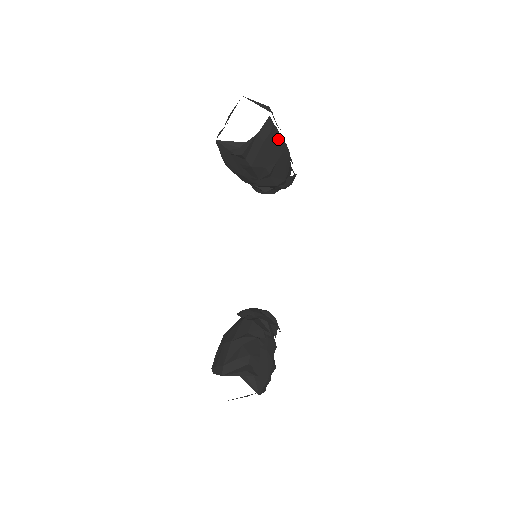
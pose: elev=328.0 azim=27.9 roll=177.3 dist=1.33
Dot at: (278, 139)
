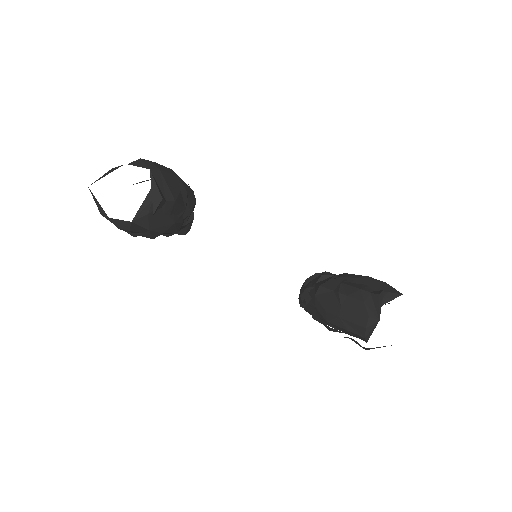
Dot at: occluded
